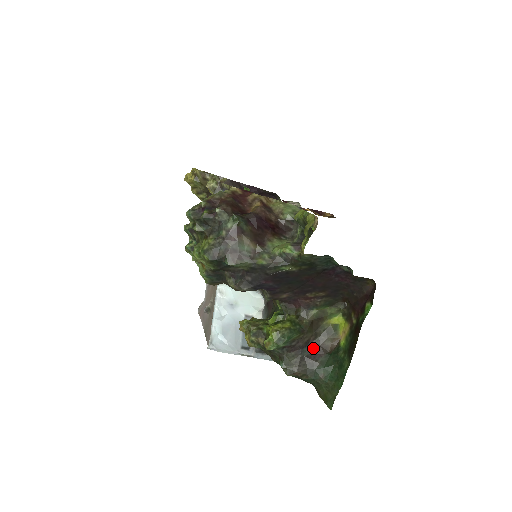
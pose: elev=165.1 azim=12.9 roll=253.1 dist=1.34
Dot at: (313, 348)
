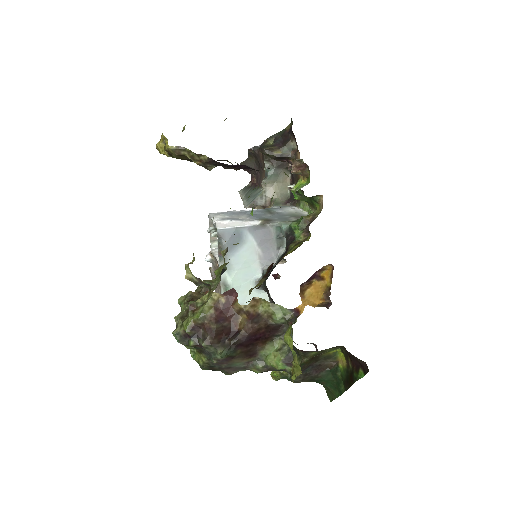
Dot at: (315, 367)
